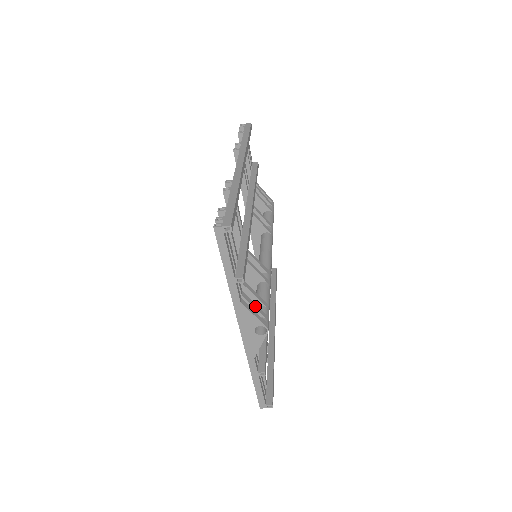
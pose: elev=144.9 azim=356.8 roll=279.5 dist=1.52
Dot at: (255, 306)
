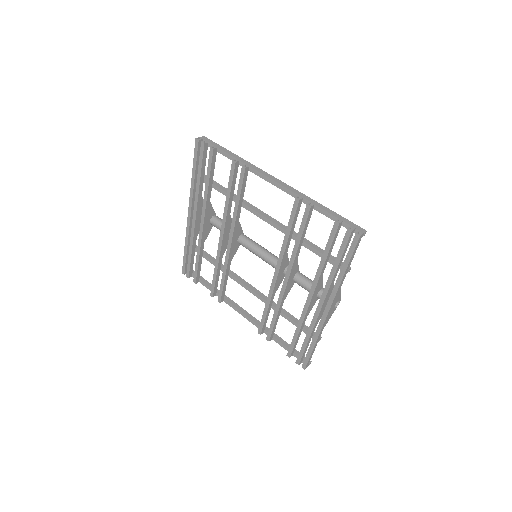
Dot at: occluded
